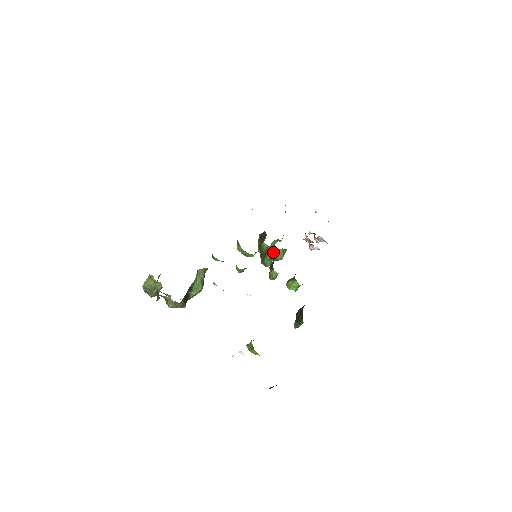
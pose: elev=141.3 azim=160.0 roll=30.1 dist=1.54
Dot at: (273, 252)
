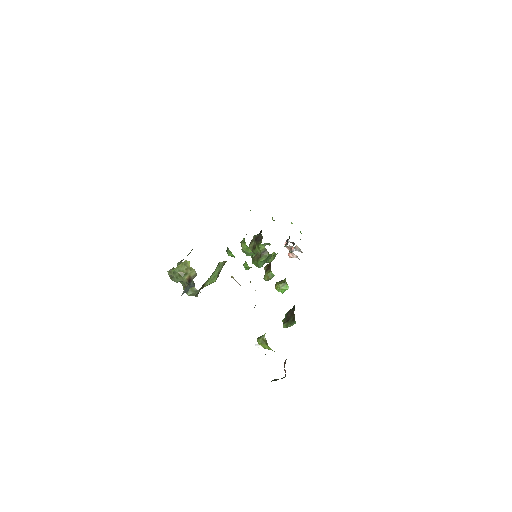
Dot at: (269, 255)
